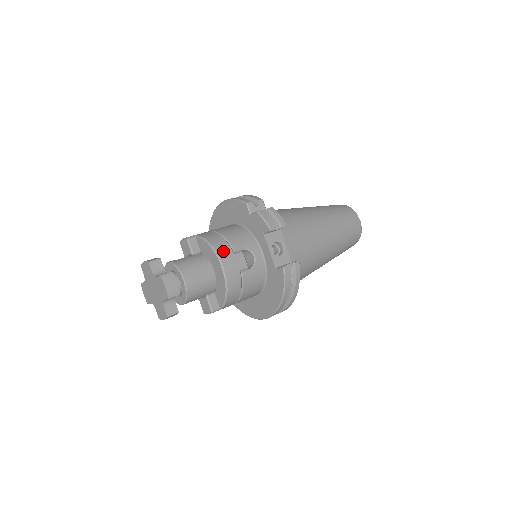
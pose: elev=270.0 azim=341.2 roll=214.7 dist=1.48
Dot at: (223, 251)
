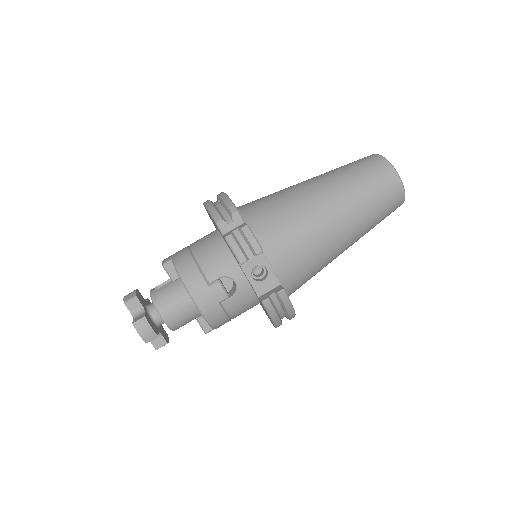
Dot at: (195, 286)
